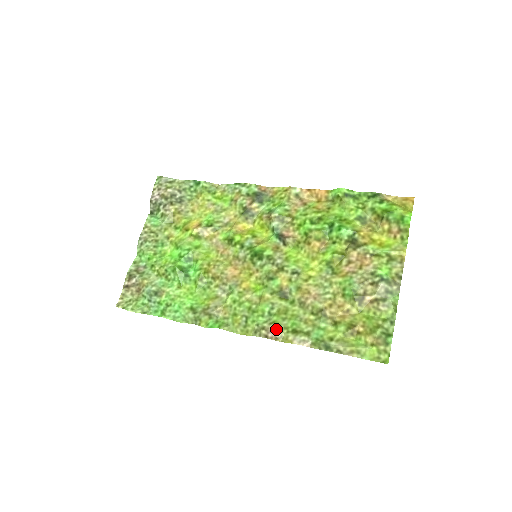
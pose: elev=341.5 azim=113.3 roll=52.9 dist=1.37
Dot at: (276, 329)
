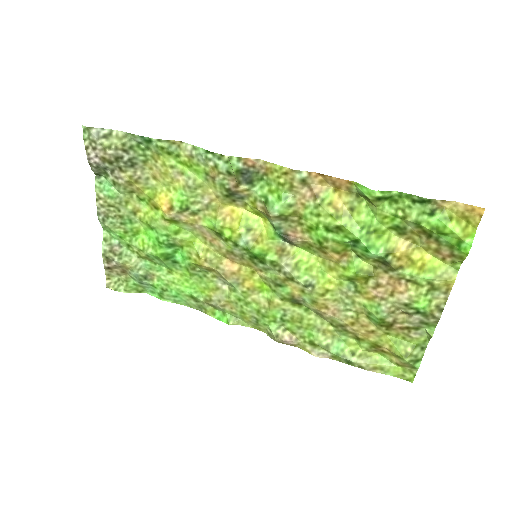
Dot at: (291, 338)
